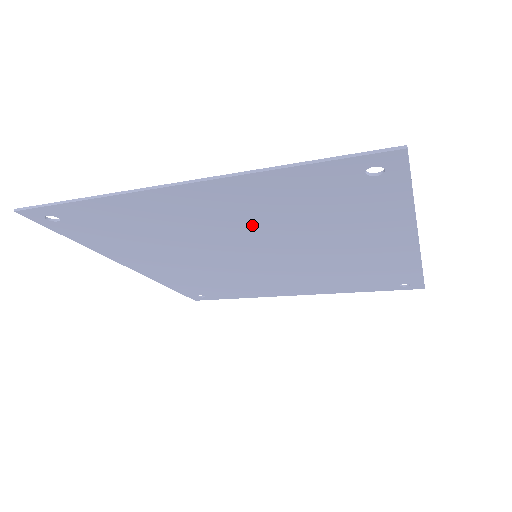
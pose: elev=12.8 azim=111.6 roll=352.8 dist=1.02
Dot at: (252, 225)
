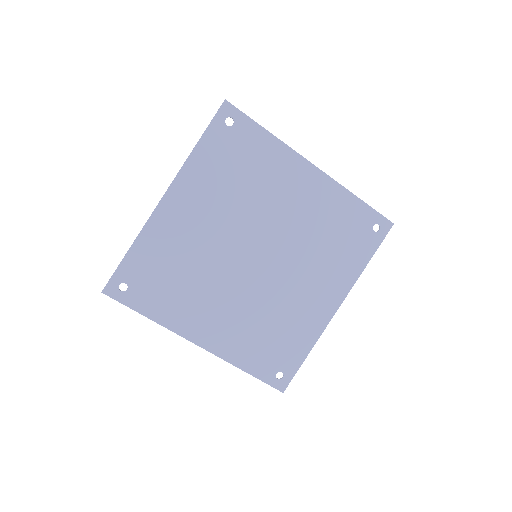
Dot at: (299, 222)
